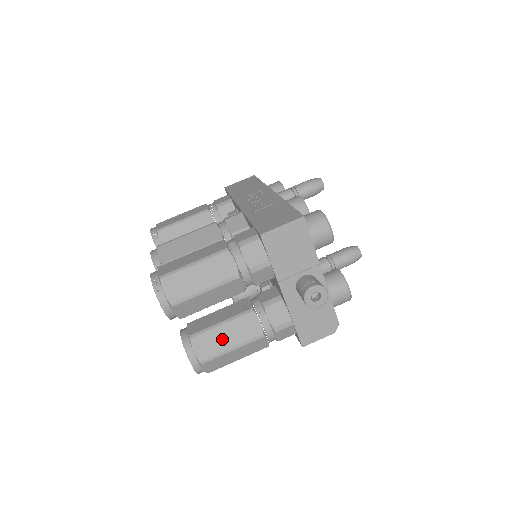
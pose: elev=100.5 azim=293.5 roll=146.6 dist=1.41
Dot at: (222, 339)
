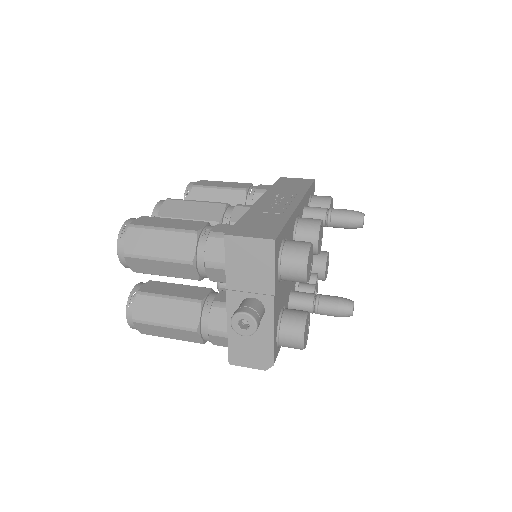
Dot at: (161, 311)
